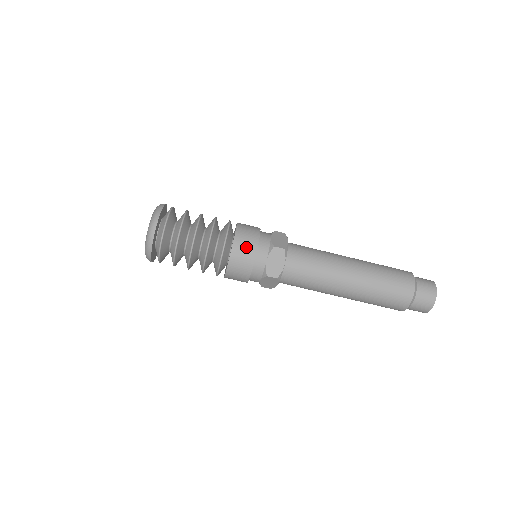
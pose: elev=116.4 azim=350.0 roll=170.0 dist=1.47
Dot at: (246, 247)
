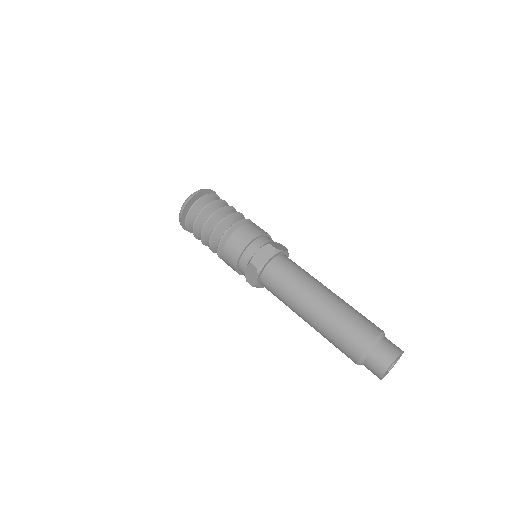
Dot at: (231, 254)
